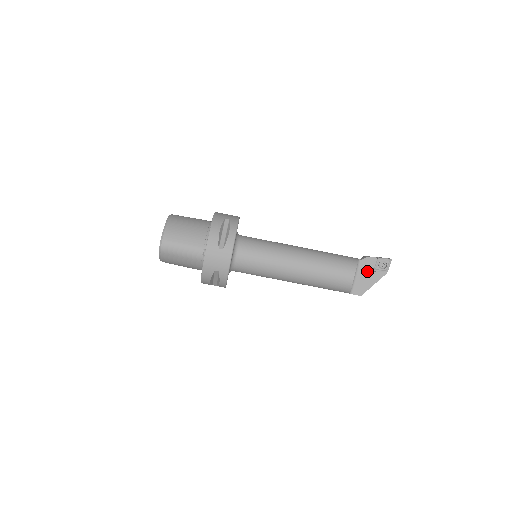
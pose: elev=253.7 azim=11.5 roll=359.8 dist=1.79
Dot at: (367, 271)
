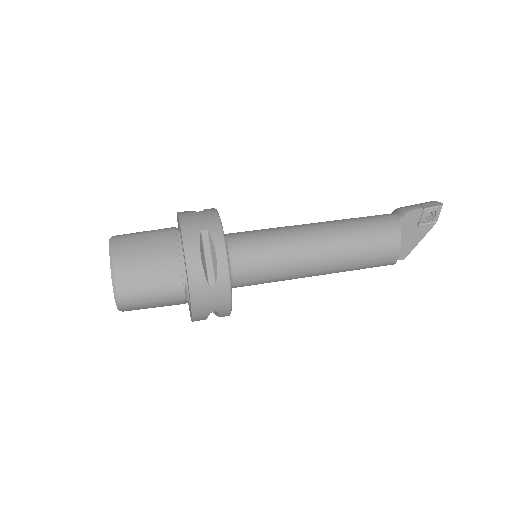
Dot at: (410, 228)
